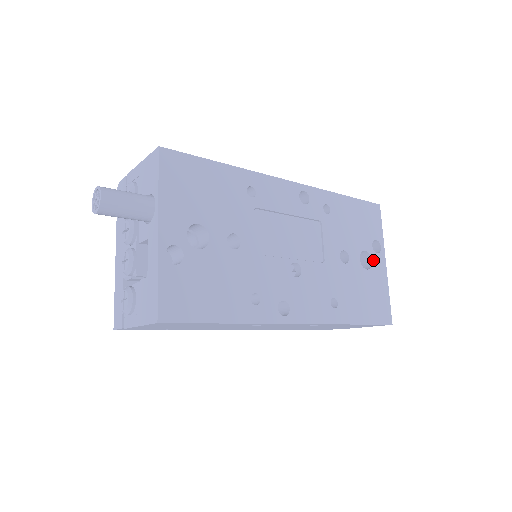
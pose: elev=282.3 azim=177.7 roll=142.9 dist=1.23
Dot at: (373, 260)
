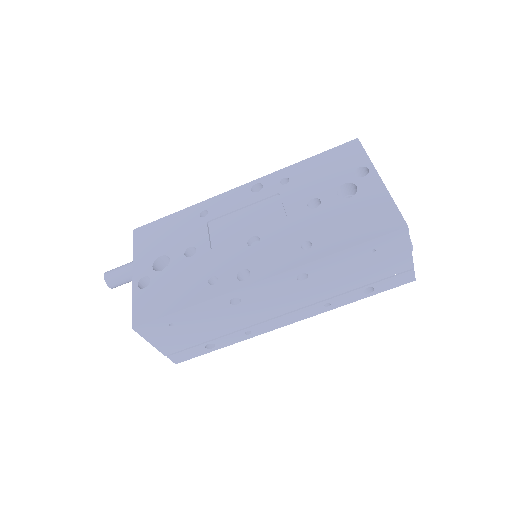
Dot at: (358, 185)
